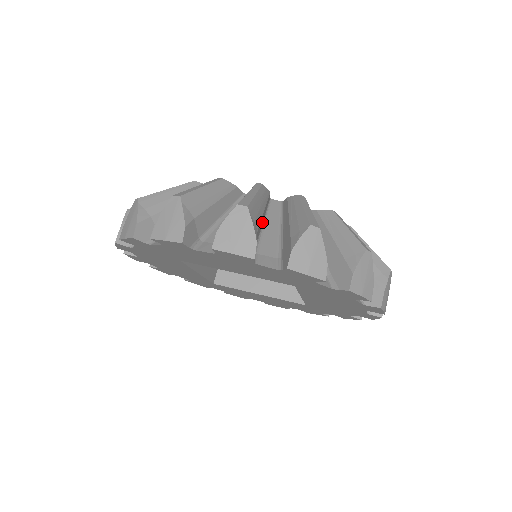
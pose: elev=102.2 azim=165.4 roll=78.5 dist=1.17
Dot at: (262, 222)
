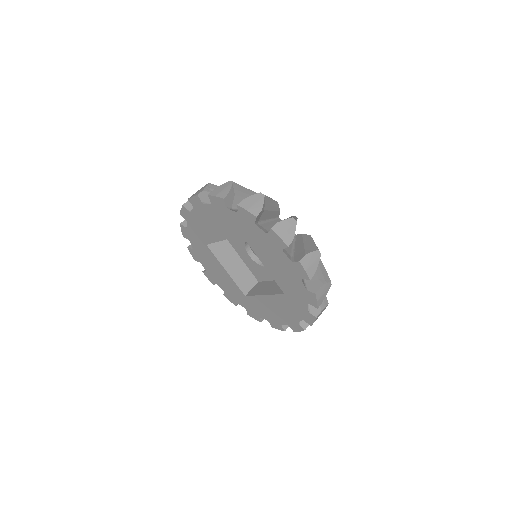
Dot at: occluded
